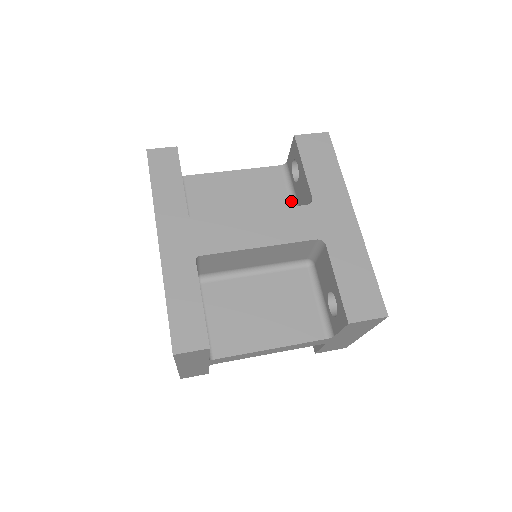
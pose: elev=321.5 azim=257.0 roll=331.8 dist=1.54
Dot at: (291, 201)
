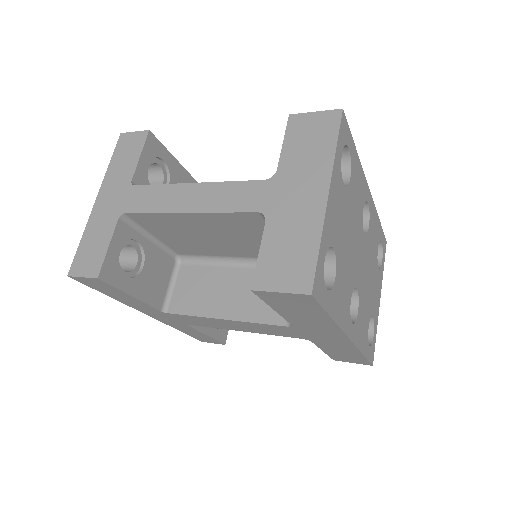
Dot at: occluded
